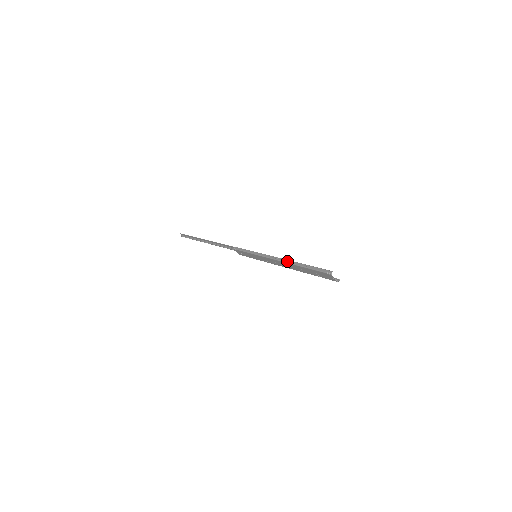
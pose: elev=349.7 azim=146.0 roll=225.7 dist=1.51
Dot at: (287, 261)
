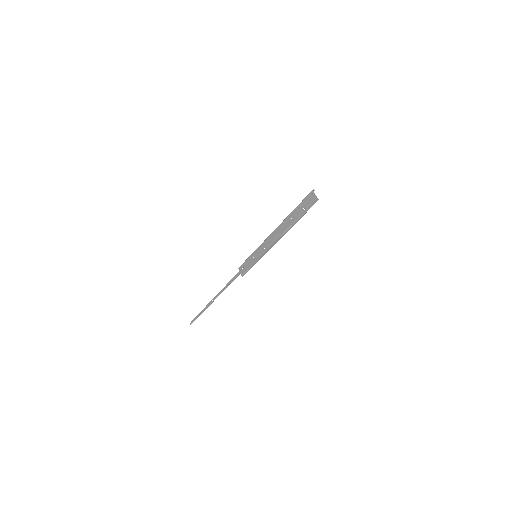
Dot at: (281, 223)
